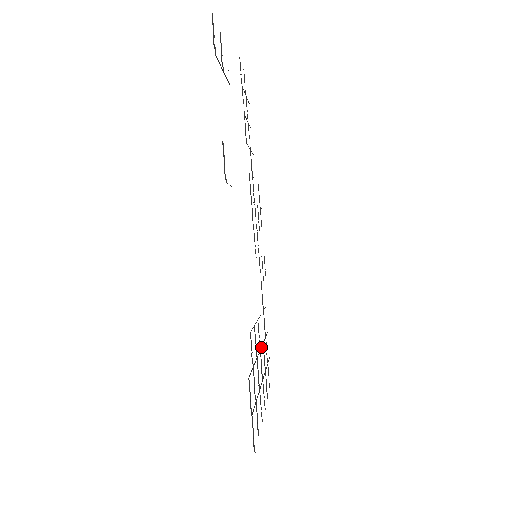
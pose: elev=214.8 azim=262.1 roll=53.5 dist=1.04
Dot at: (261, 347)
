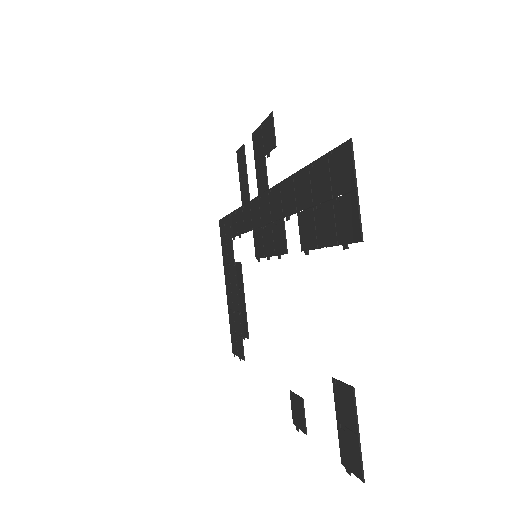
Dot at: (236, 279)
